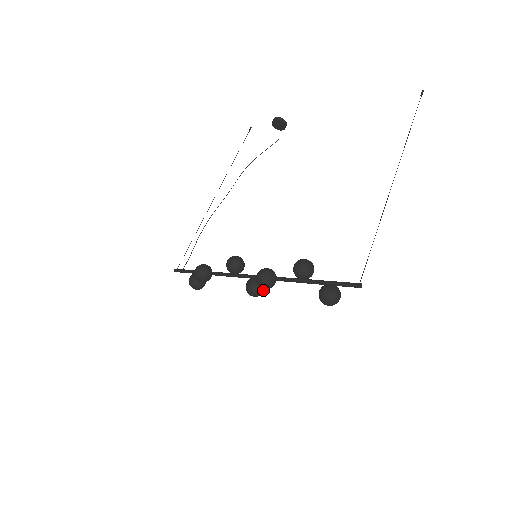
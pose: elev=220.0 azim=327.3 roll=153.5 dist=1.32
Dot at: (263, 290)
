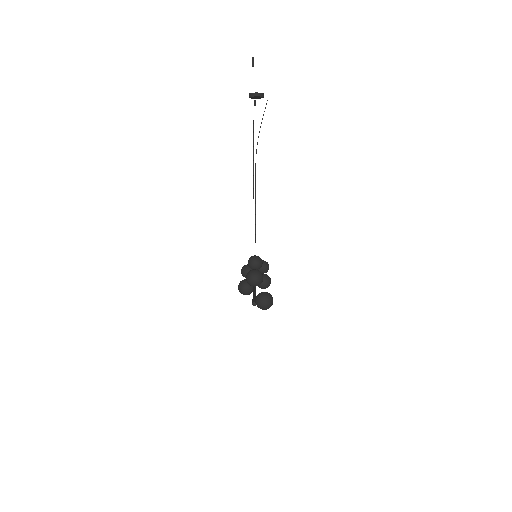
Dot at: (266, 283)
